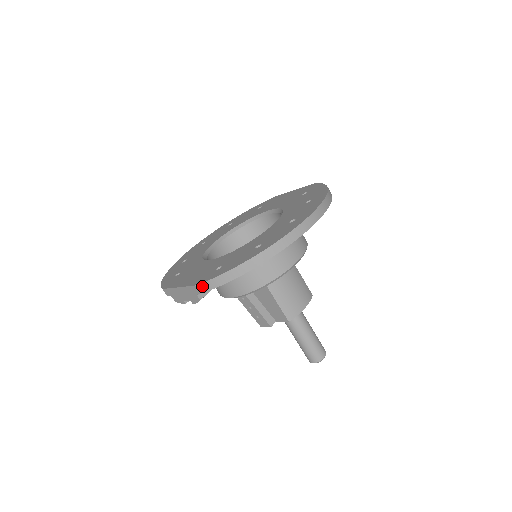
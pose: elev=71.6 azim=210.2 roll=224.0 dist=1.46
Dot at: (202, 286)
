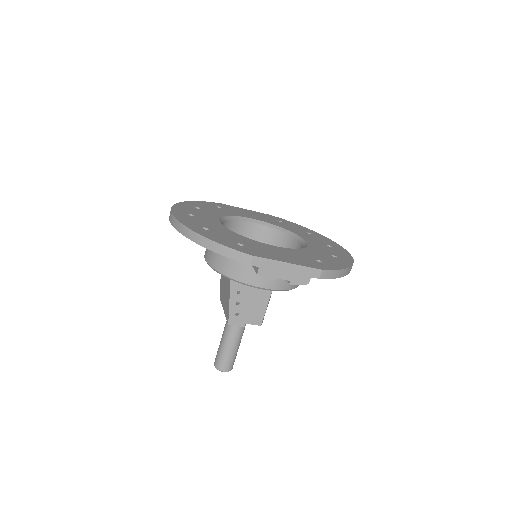
Dot at: (326, 273)
